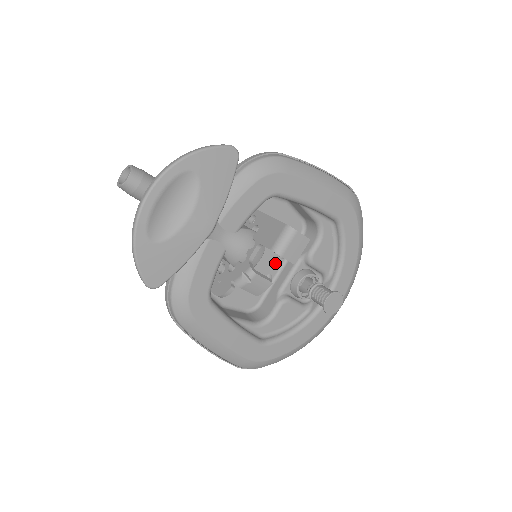
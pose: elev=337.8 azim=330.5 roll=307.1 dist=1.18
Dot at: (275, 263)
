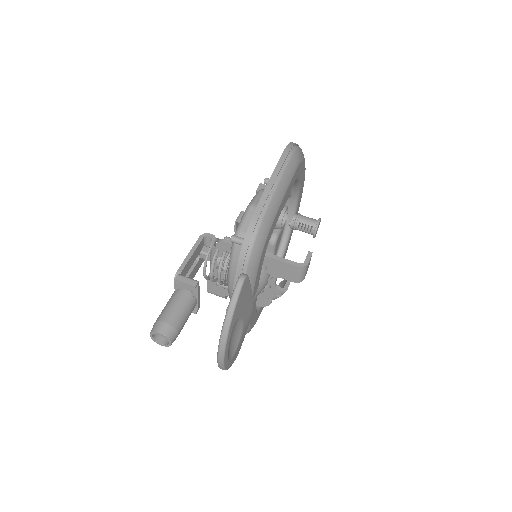
Dot at: occluded
